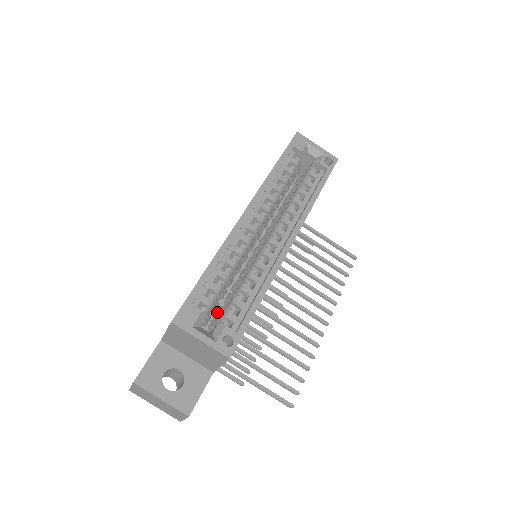
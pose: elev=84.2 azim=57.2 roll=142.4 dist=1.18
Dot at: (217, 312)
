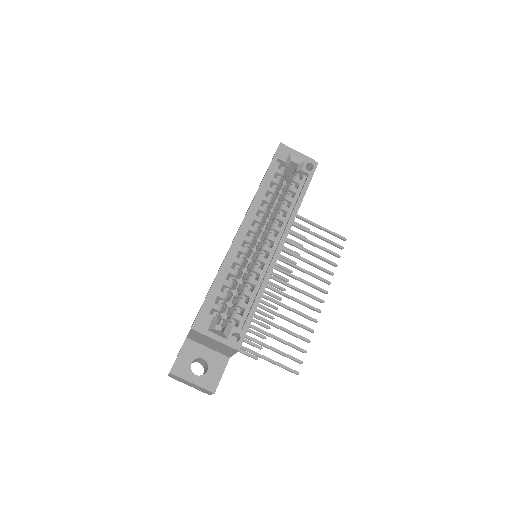
Dot at: (227, 312)
